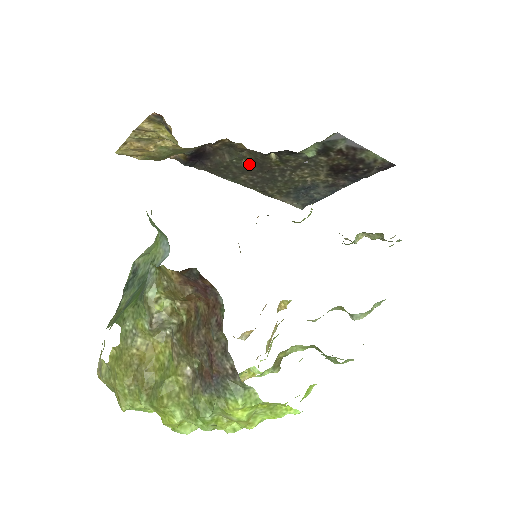
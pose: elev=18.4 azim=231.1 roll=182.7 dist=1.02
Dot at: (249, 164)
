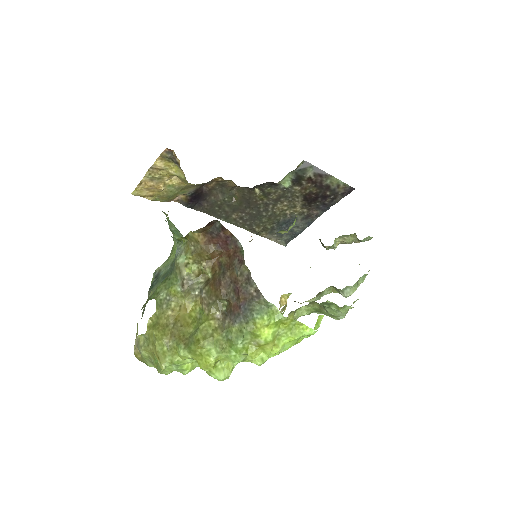
Dot at: (238, 201)
